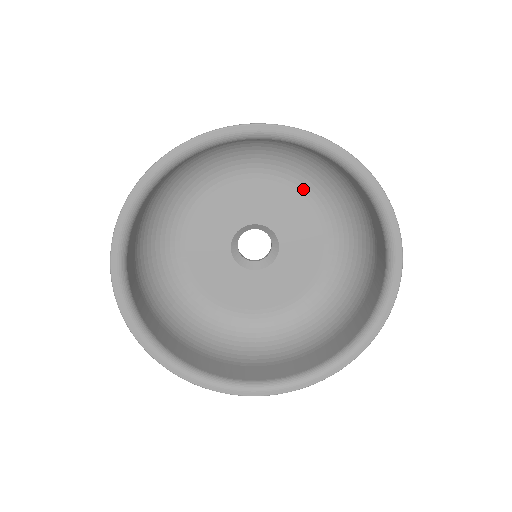
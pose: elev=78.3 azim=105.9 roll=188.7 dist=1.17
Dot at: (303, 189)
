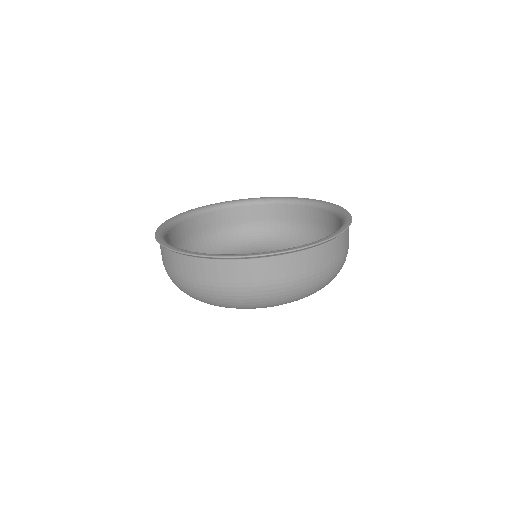
Dot at: occluded
